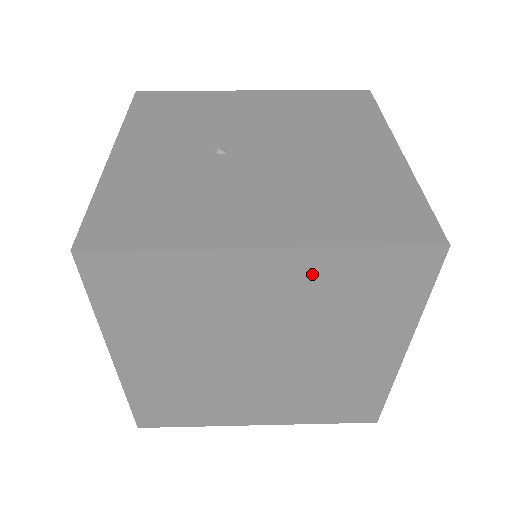
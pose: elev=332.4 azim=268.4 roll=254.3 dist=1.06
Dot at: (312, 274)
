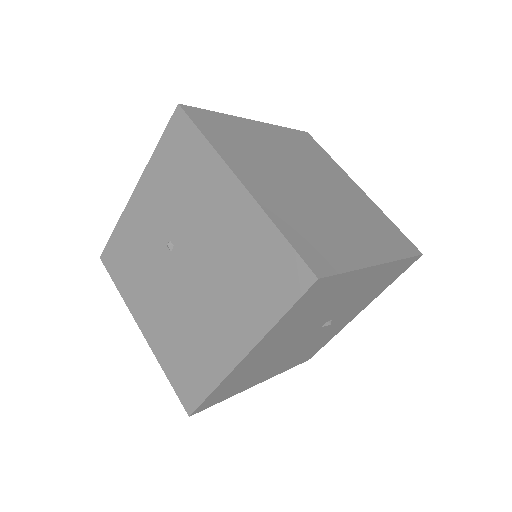
Dot at: occluded
